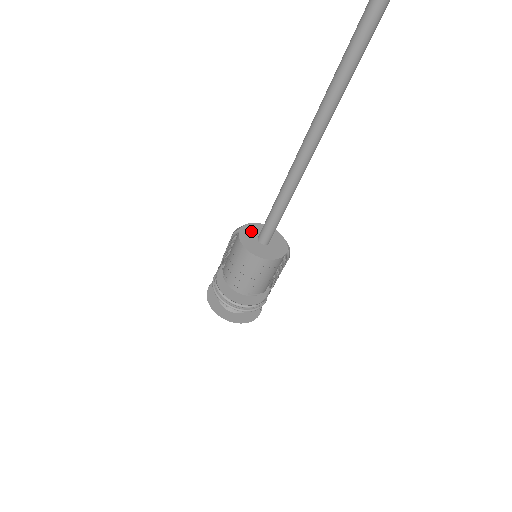
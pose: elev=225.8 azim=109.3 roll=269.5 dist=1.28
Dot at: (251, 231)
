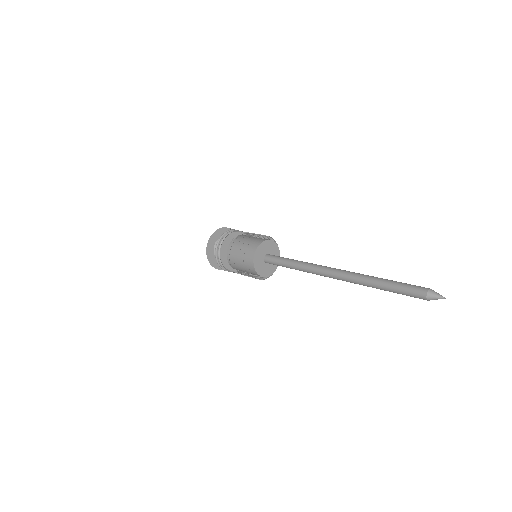
Dot at: (267, 247)
